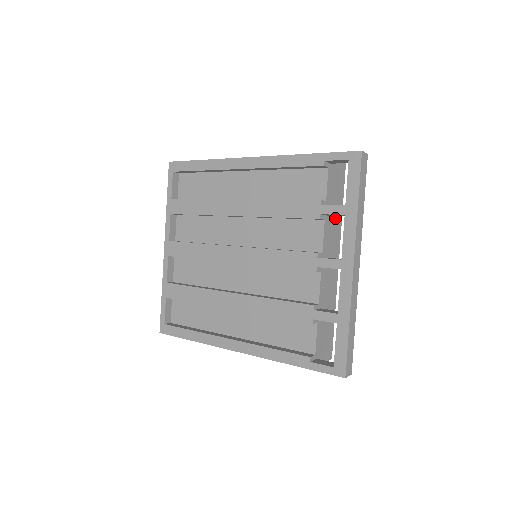
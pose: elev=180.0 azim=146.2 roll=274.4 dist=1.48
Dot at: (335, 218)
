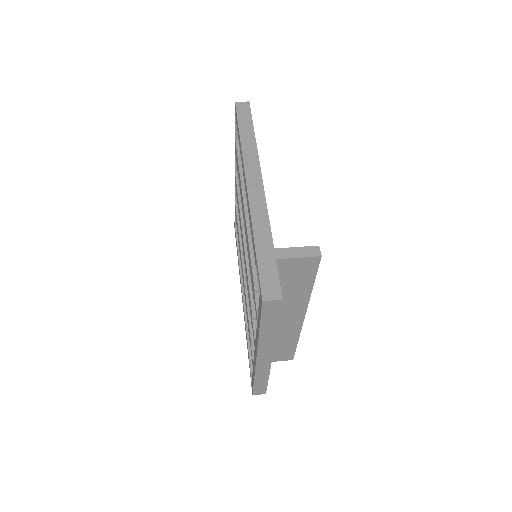
Dot at: (293, 296)
